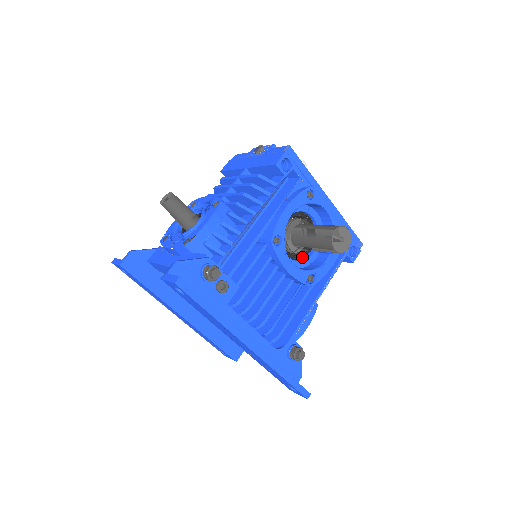
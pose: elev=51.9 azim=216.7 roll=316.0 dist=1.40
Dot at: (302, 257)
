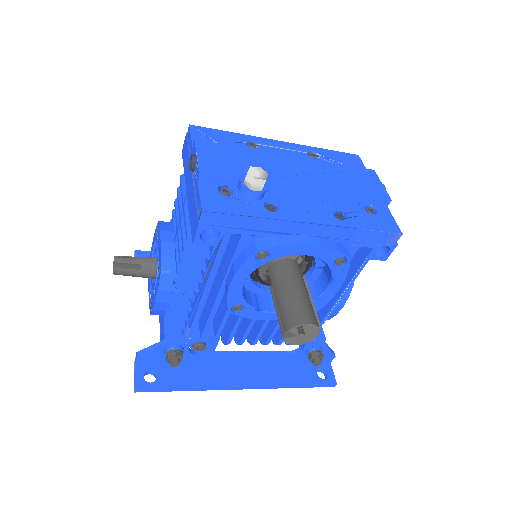
Dot at: occluded
